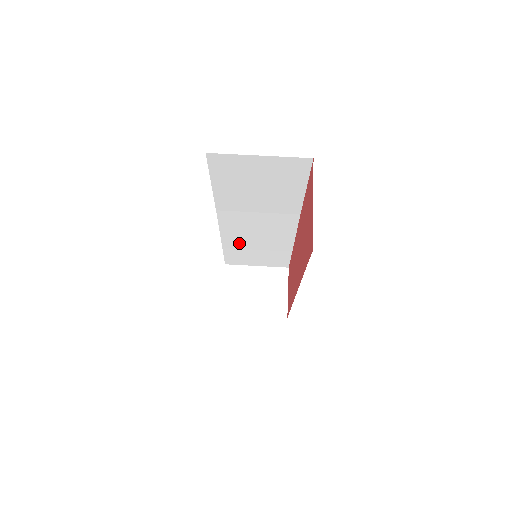
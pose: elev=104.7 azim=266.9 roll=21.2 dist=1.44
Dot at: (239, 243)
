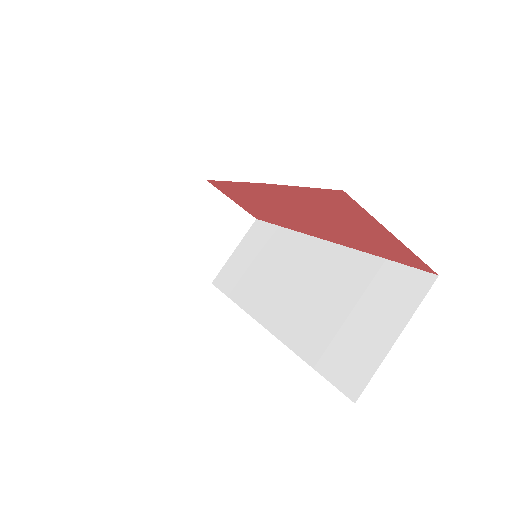
Dot at: occluded
